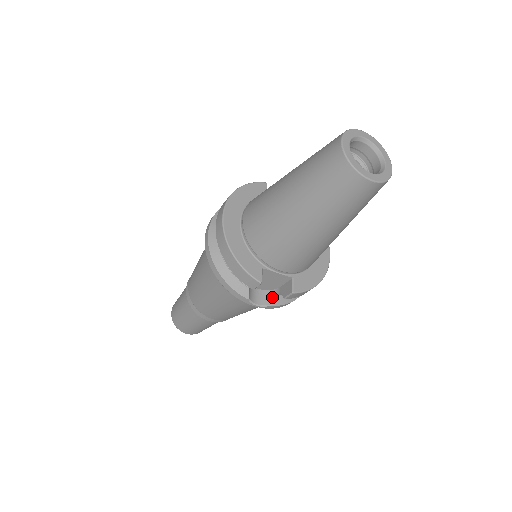
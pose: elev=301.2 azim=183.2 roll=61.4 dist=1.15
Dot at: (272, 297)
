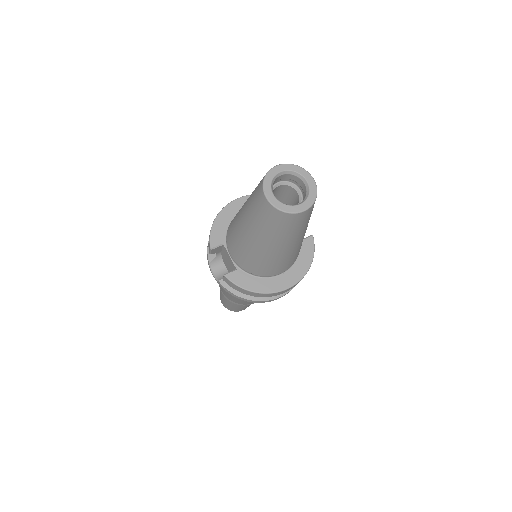
Dot at: occluded
